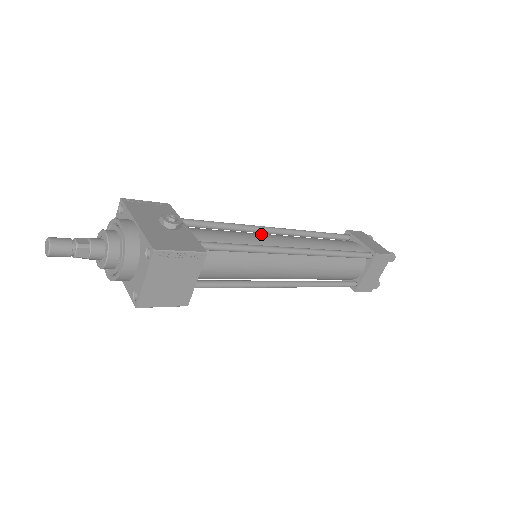
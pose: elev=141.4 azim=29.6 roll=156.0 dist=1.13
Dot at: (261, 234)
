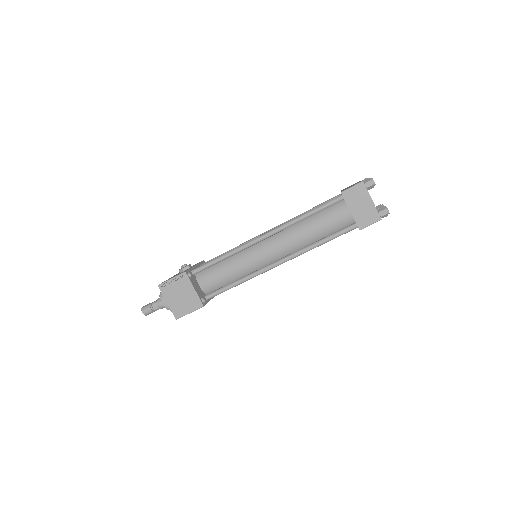
Dot at: occluded
